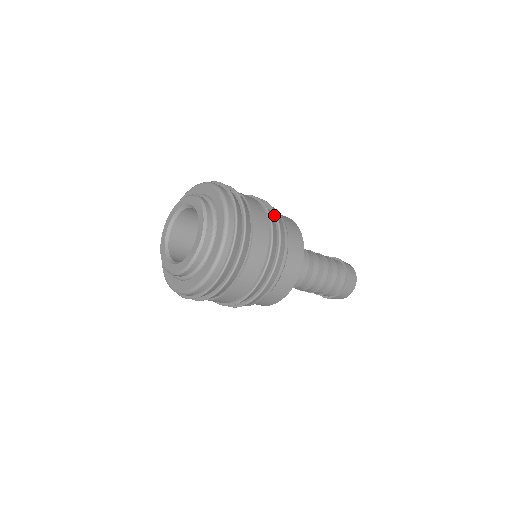
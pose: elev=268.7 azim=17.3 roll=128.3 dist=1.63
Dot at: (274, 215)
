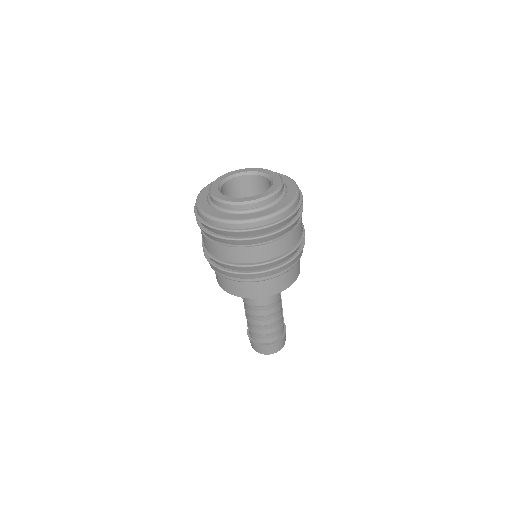
Dot at: (300, 249)
